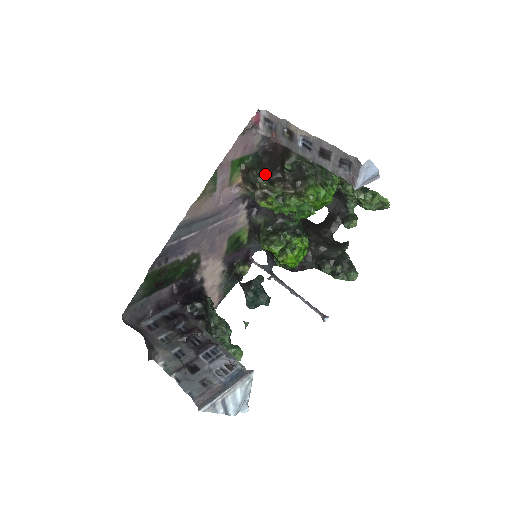
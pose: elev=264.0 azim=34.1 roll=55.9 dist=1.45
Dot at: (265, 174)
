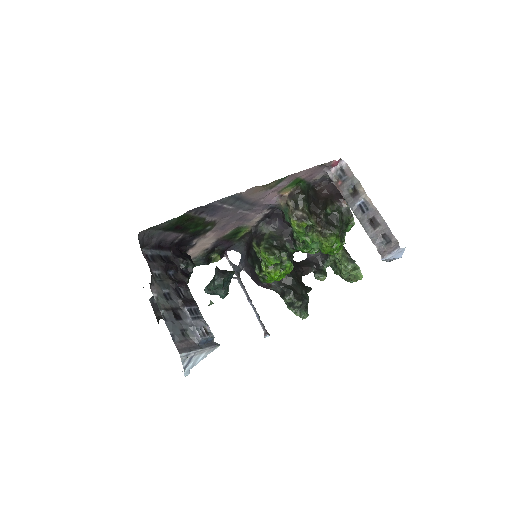
Dot at: (309, 203)
